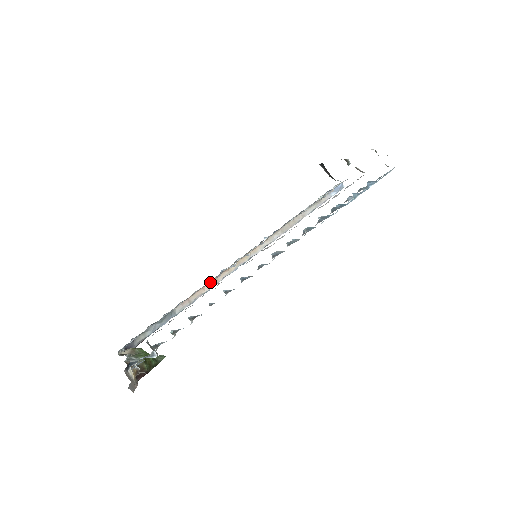
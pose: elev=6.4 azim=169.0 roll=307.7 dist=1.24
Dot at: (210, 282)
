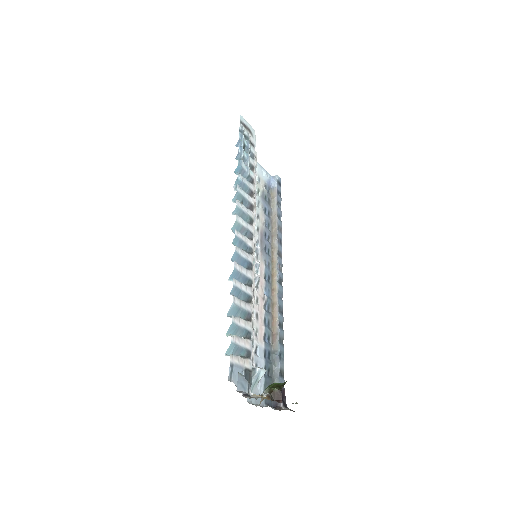
Dot at: (273, 310)
